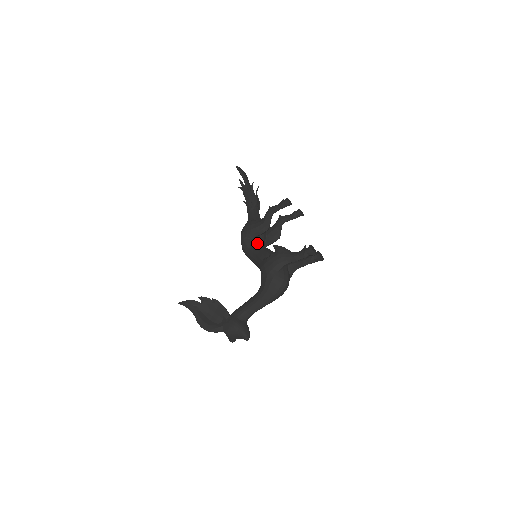
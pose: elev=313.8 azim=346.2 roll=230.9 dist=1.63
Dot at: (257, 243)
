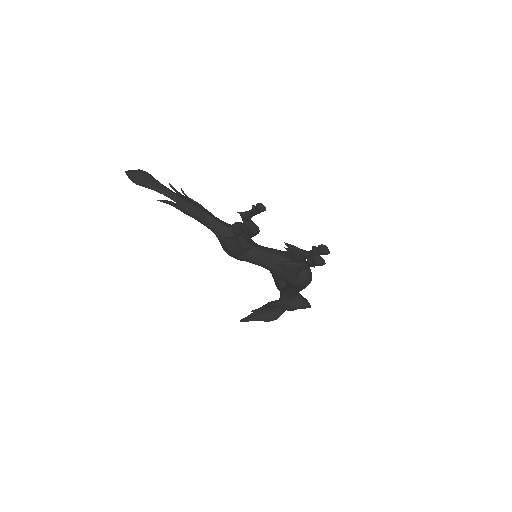
Dot at: (250, 255)
